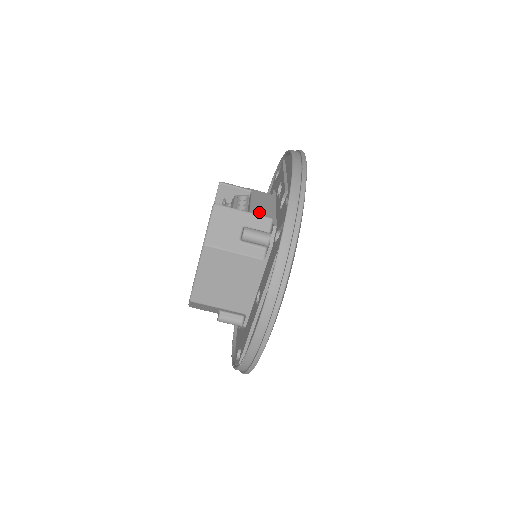
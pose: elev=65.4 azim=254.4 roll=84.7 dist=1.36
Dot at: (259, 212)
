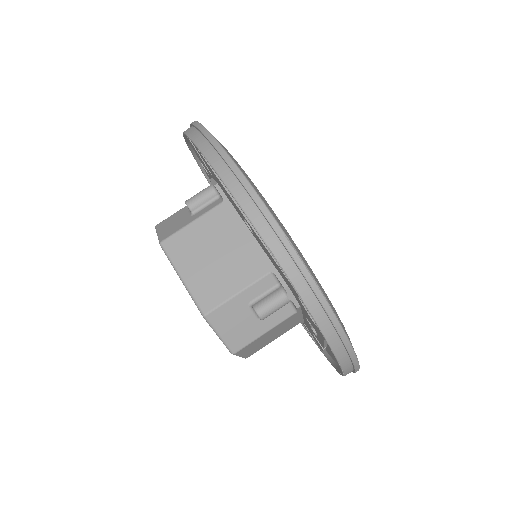
Dot at: occluded
